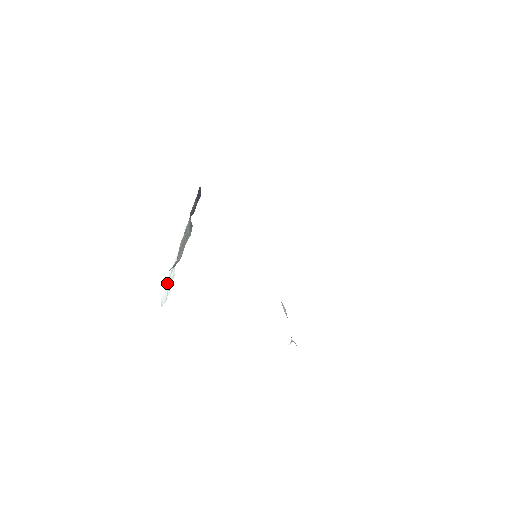
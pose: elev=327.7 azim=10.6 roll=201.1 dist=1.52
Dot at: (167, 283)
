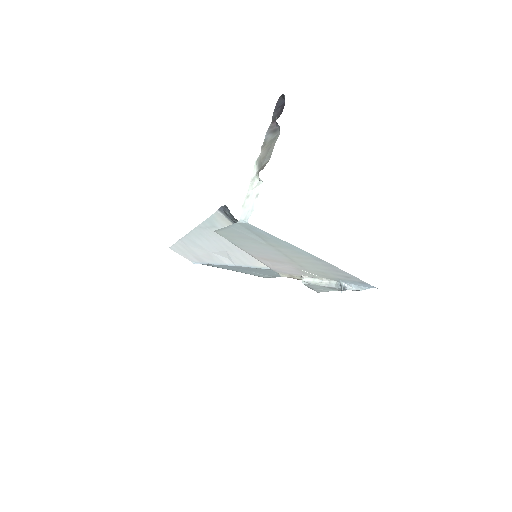
Dot at: (243, 203)
